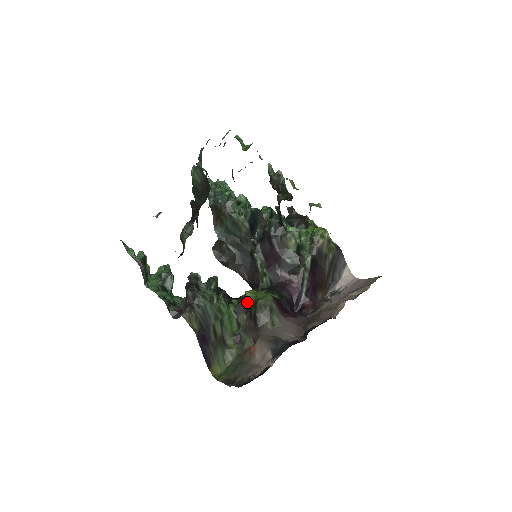
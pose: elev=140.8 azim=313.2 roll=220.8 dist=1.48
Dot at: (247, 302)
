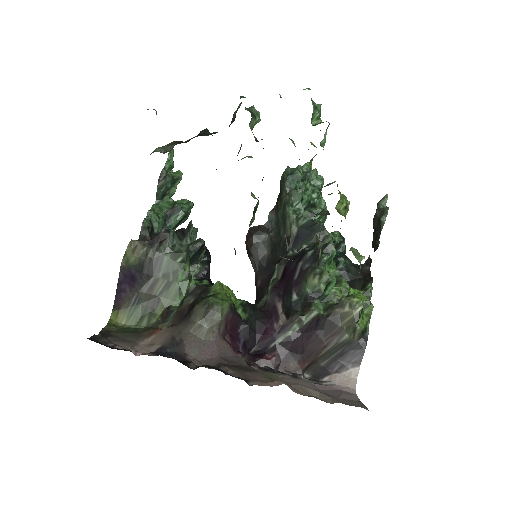
Dot at: (208, 291)
